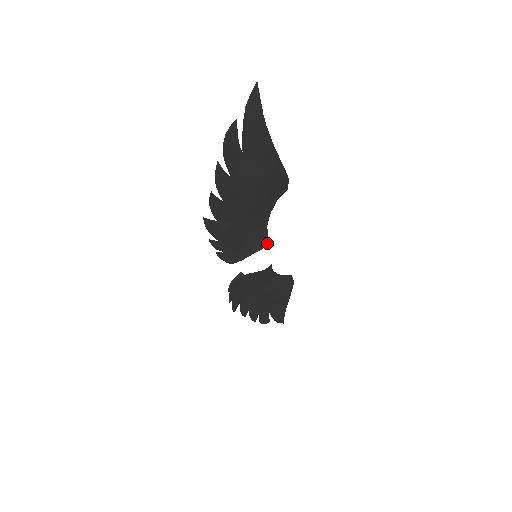
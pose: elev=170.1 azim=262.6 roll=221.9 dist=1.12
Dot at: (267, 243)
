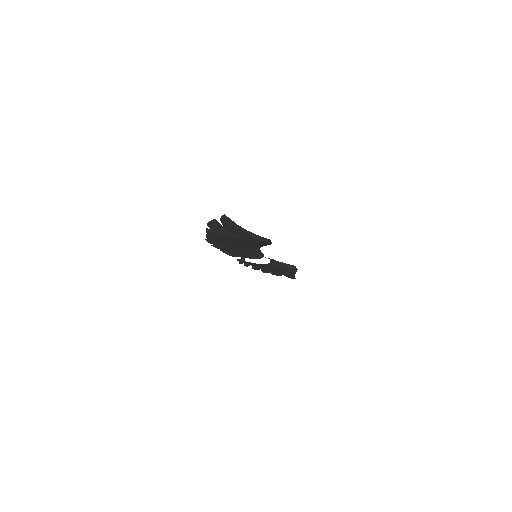
Dot at: (260, 257)
